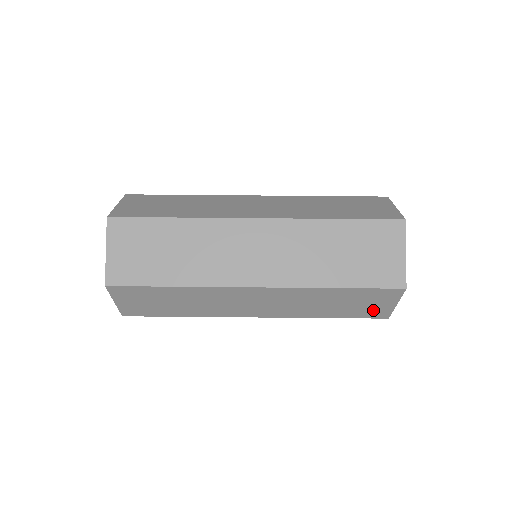
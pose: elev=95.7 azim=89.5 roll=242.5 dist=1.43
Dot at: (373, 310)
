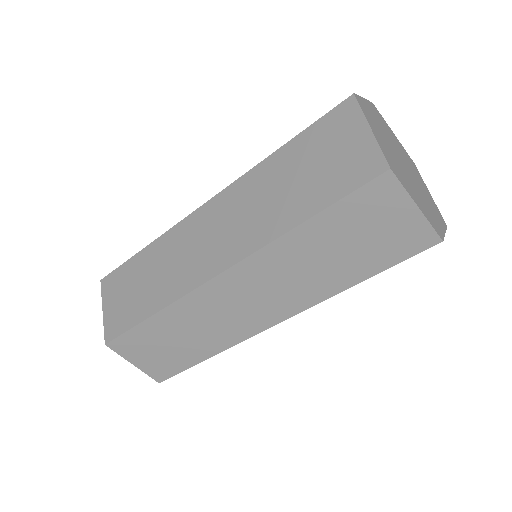
Dot at: occluded
